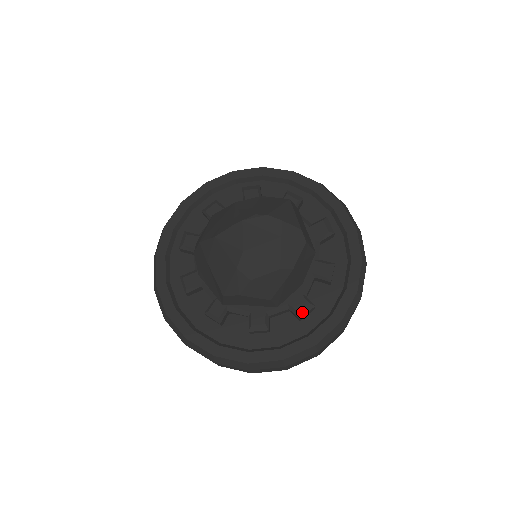
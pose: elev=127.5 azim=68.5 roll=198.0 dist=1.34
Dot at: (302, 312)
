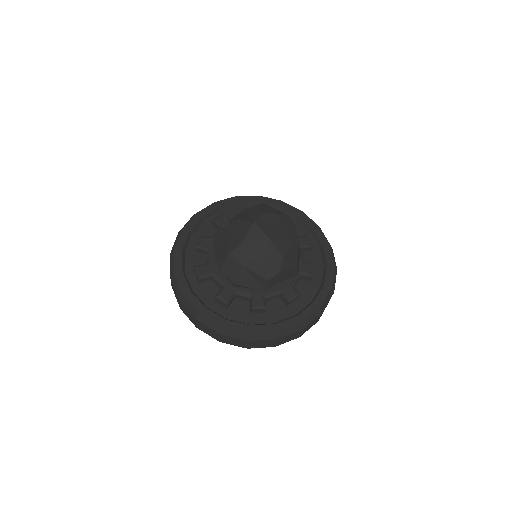
Dot at: (311, 272)
